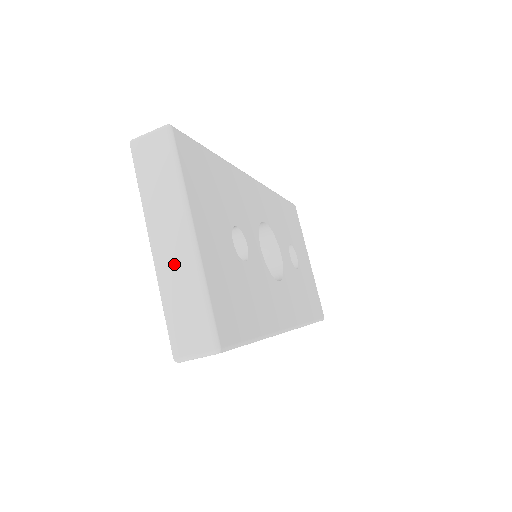
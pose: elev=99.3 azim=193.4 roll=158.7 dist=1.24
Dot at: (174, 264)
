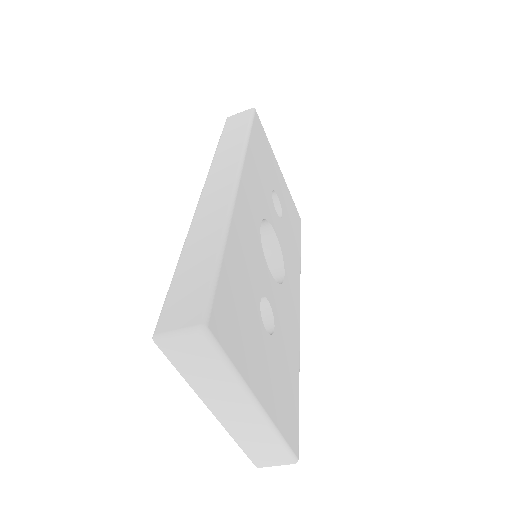
Dot at: (243, 424)
